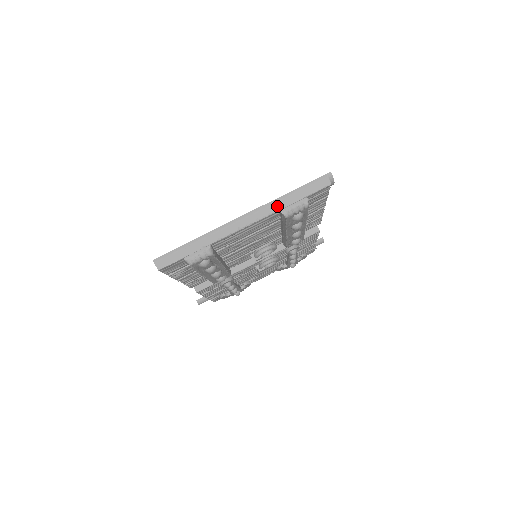
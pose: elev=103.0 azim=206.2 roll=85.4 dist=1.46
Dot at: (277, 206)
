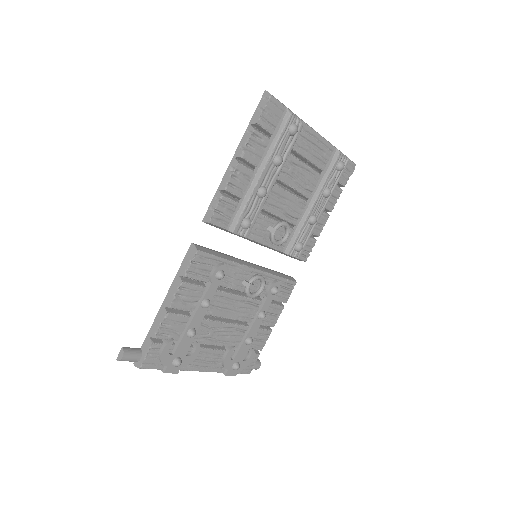
Dot at: occluded
